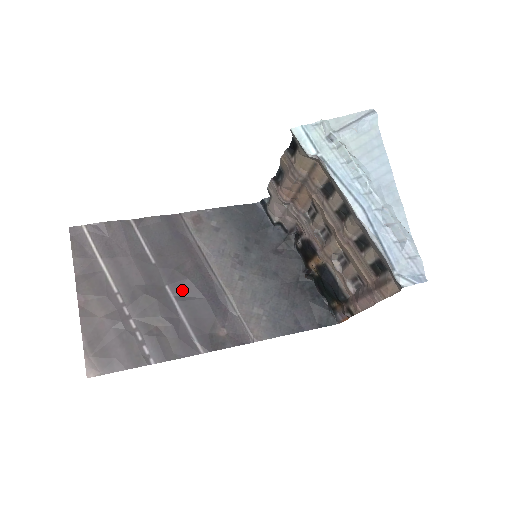
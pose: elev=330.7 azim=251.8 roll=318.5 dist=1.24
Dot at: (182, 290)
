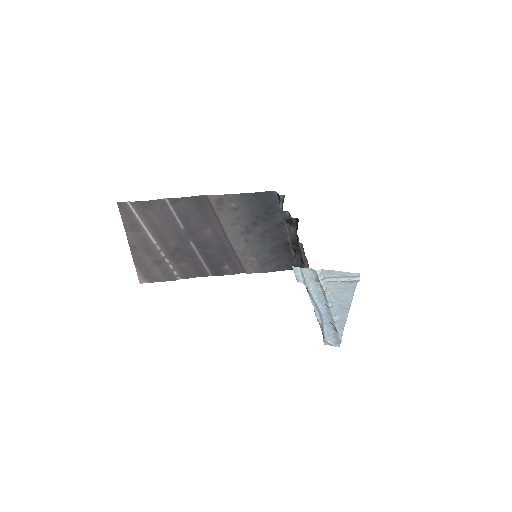
Dot at: (202, 245)
